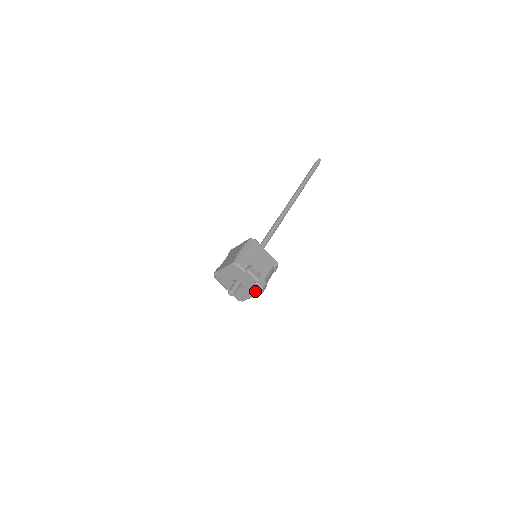
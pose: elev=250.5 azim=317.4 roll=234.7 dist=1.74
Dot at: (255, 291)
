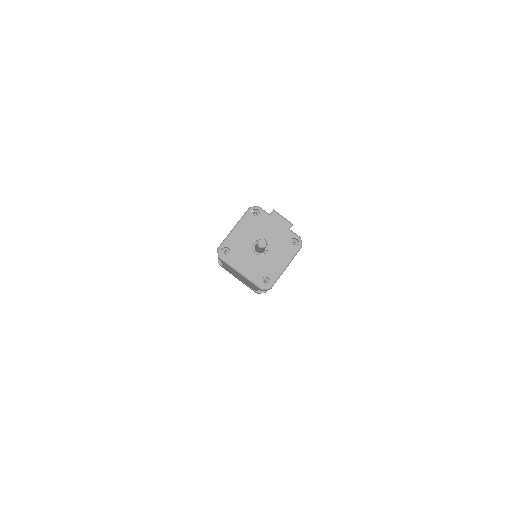
Dot at: (290, 248)
